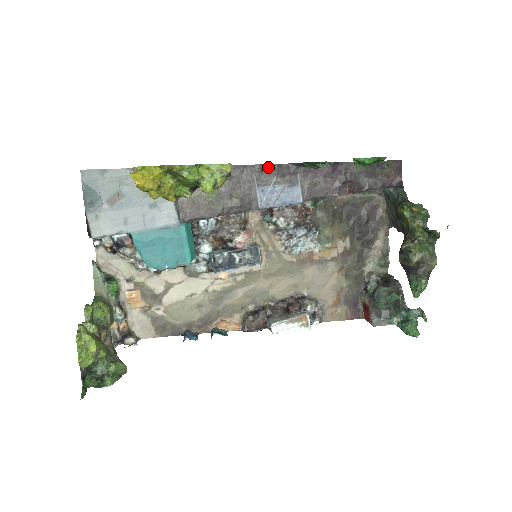
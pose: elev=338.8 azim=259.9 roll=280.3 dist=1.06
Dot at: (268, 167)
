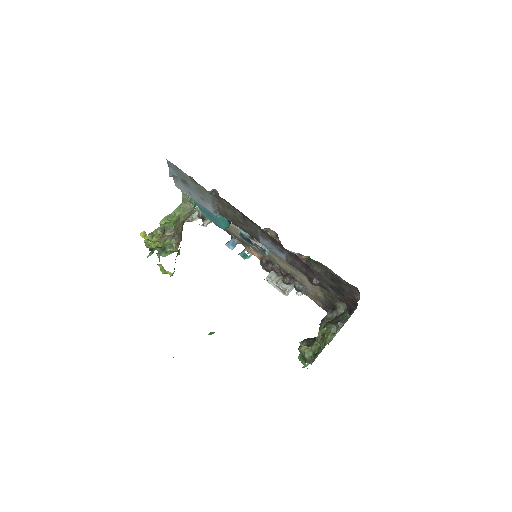
Dot at: (267, 234)
